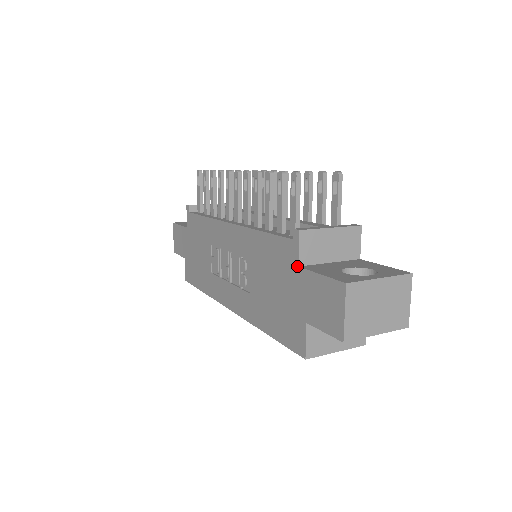
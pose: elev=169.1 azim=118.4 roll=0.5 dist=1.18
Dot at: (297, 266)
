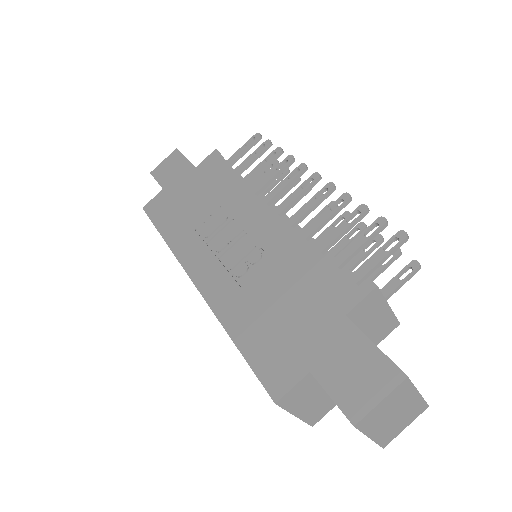
Dot at: (344, 313)
